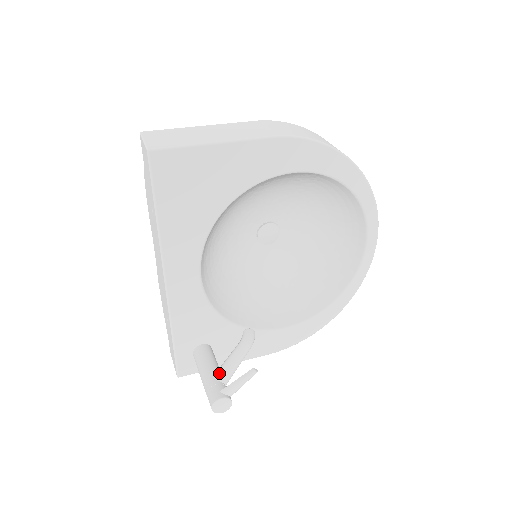
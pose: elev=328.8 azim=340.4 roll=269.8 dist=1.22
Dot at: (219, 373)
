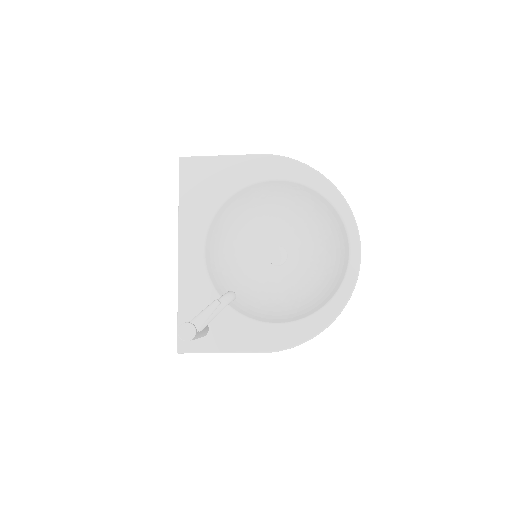
Dot at: occluded
